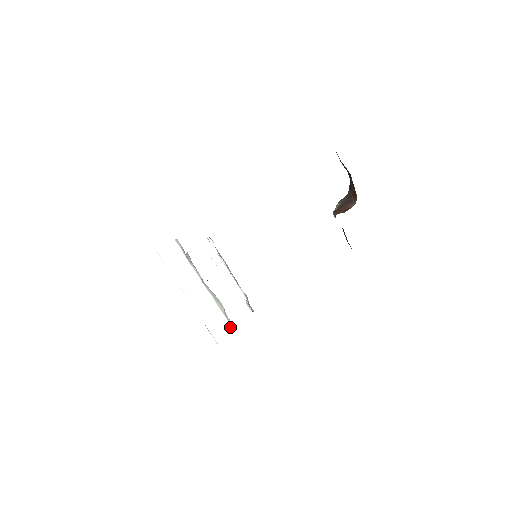
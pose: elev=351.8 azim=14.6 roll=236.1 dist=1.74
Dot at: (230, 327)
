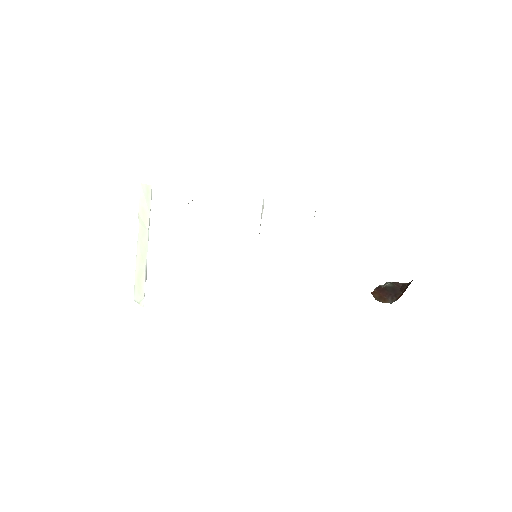
Dot at: occluded
